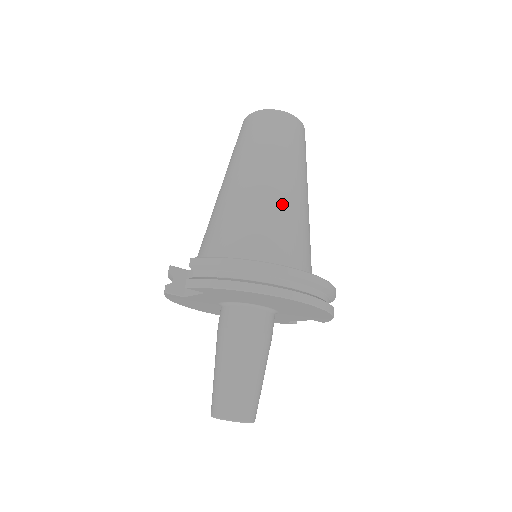
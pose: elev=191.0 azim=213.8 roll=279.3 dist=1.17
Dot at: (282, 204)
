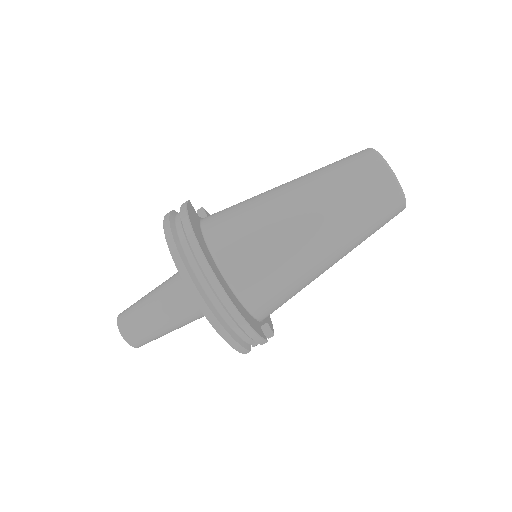
Dot at: (279, 221)
